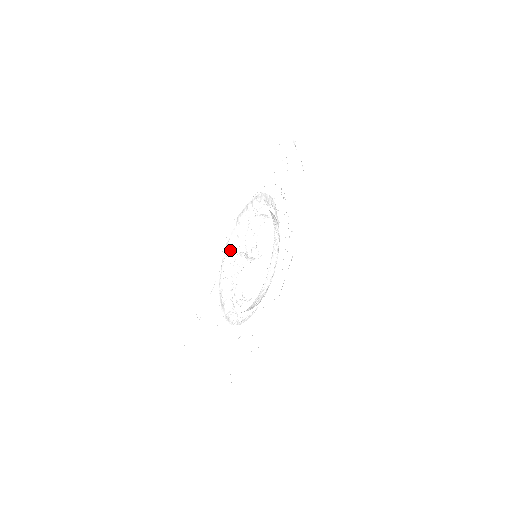
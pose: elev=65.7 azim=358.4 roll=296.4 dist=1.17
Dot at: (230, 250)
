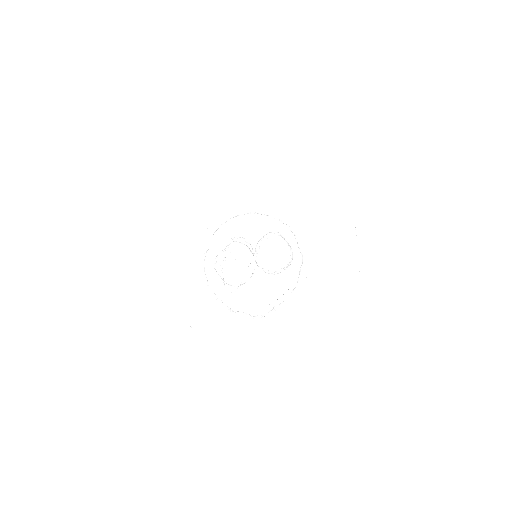
Dot at: (238, 214)
